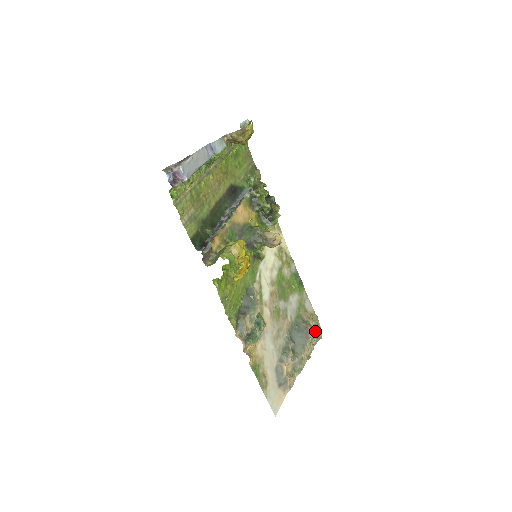
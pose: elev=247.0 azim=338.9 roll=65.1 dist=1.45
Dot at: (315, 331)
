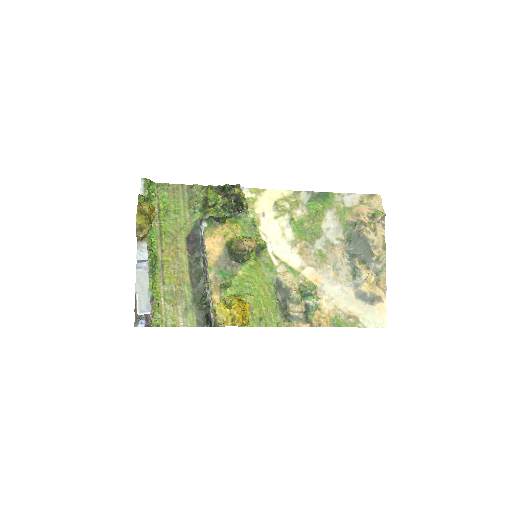
Dot at: (372, 219)
